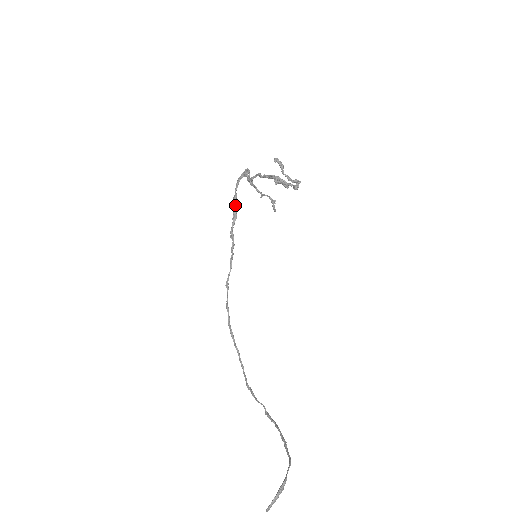
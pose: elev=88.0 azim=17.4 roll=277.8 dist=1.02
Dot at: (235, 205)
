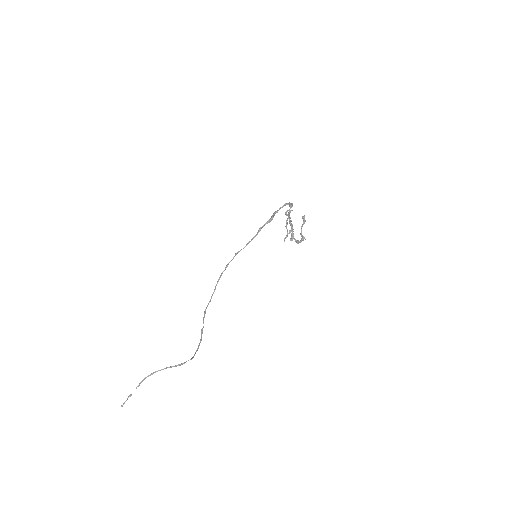
Dot at: (274, 215)
